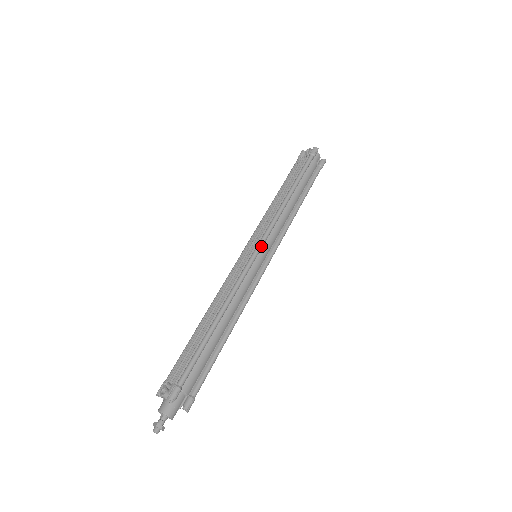
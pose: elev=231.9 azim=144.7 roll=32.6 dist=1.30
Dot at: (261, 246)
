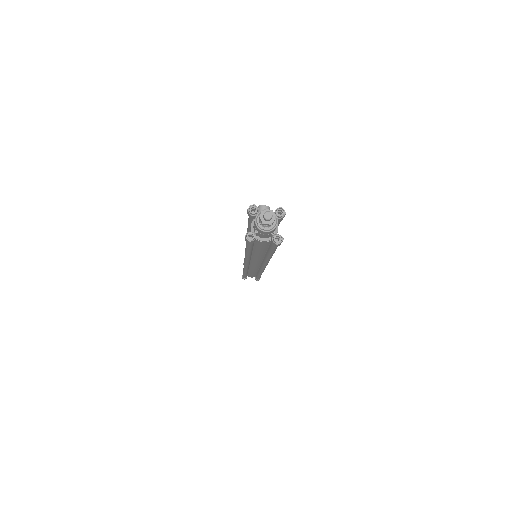
Dot at: occluded
